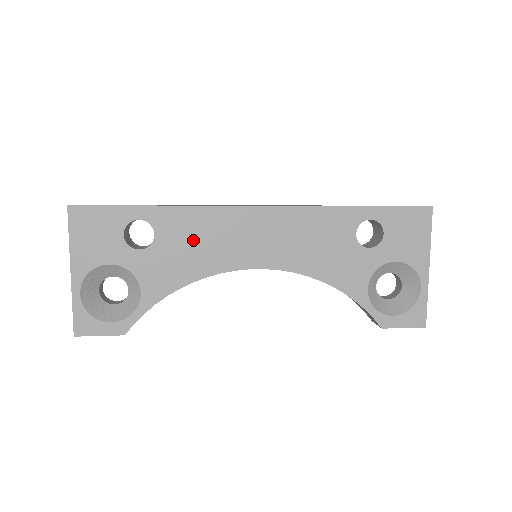
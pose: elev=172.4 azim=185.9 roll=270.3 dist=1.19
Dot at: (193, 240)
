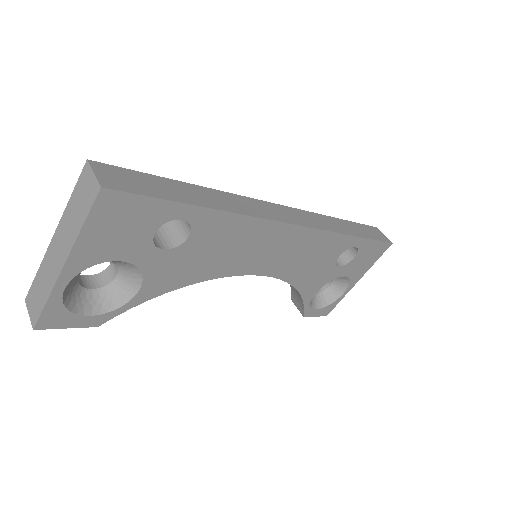
Dot at: (222, 246)
